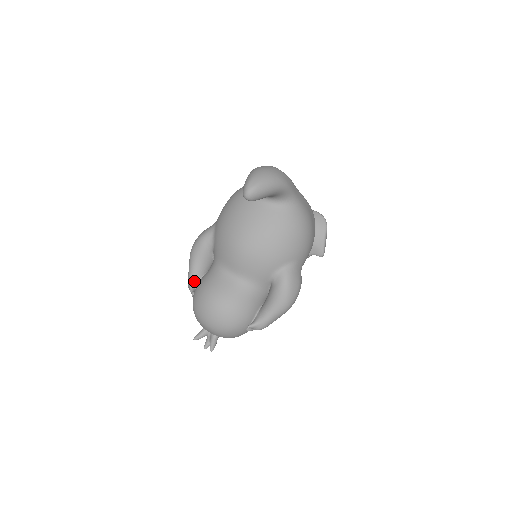
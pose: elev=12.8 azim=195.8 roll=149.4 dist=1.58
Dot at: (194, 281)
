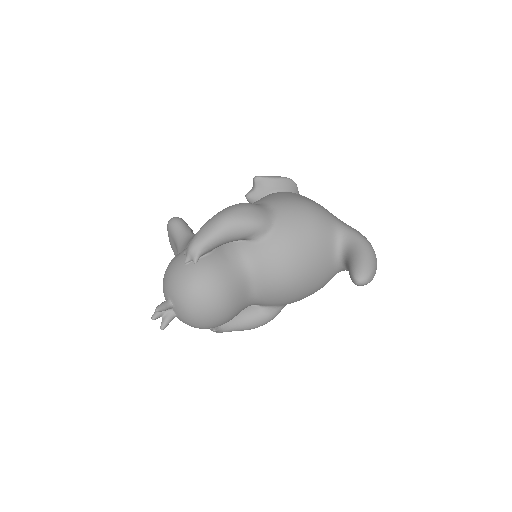
Dot at: (205, 252)
